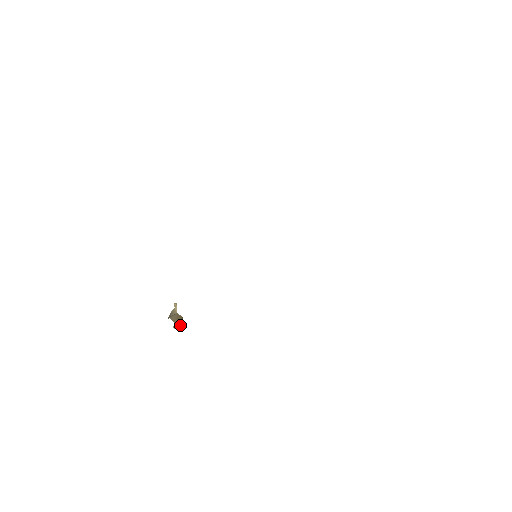
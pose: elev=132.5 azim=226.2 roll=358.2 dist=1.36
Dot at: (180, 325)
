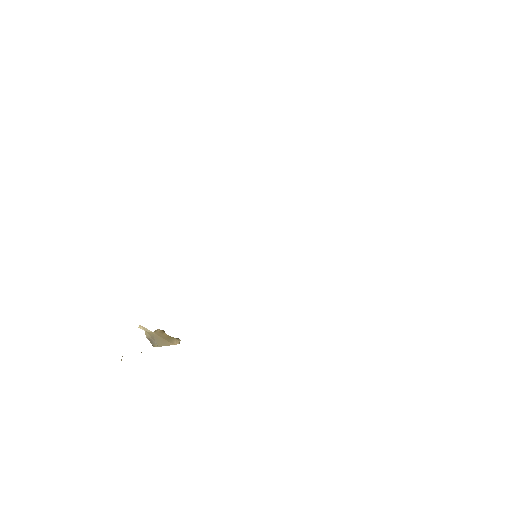
Dot at: (175, 341)
